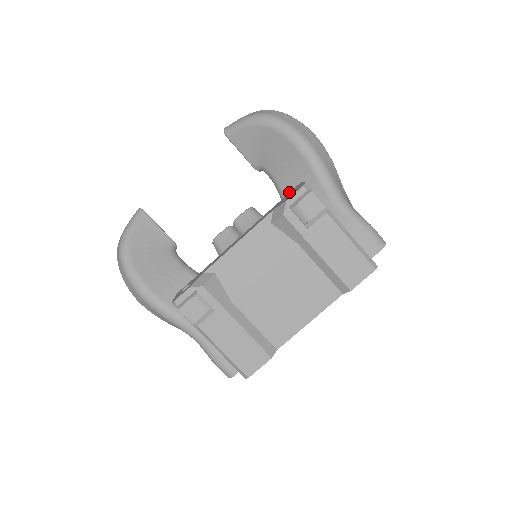
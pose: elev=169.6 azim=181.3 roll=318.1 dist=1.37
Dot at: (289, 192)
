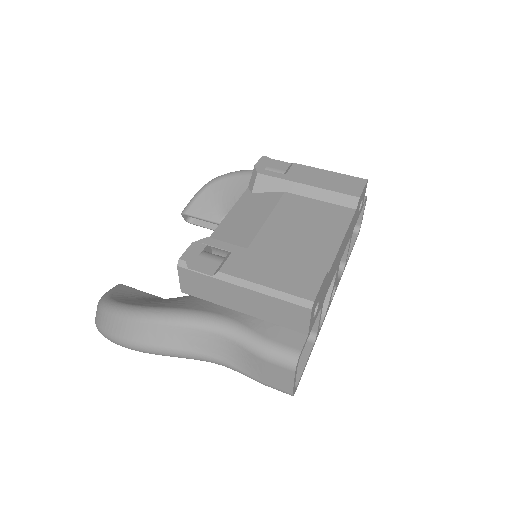
Dot at: occluded
